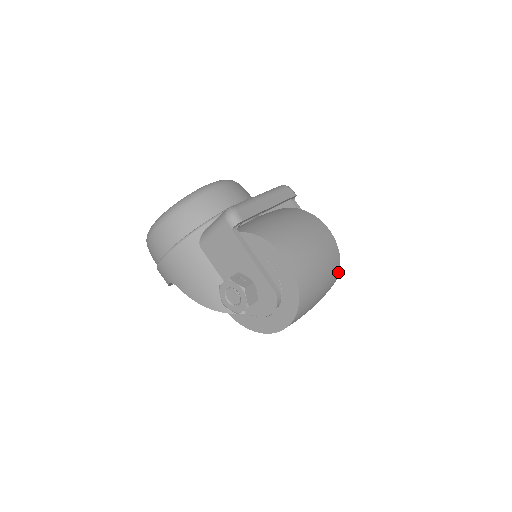
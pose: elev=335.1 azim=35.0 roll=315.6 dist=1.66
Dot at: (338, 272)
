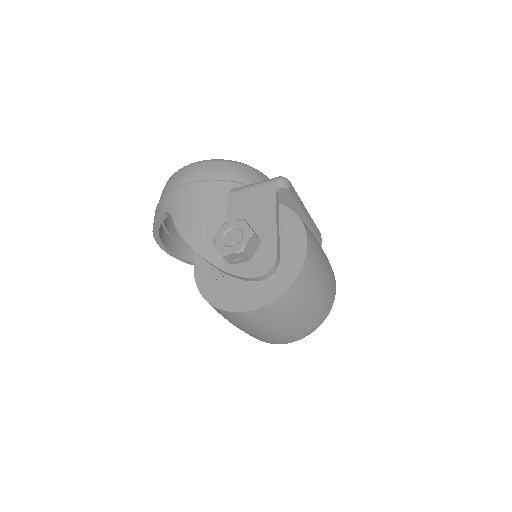
Dot at: (318, 326)
